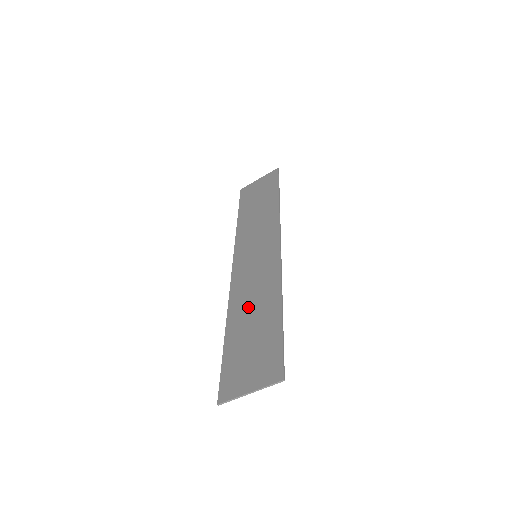
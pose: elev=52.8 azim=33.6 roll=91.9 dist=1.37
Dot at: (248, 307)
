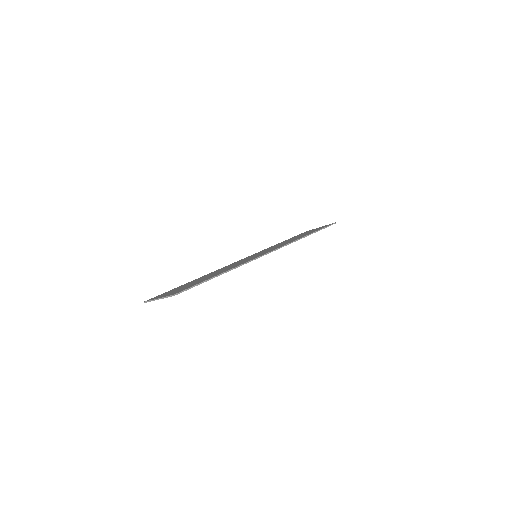
Dot at: (215, 272)
